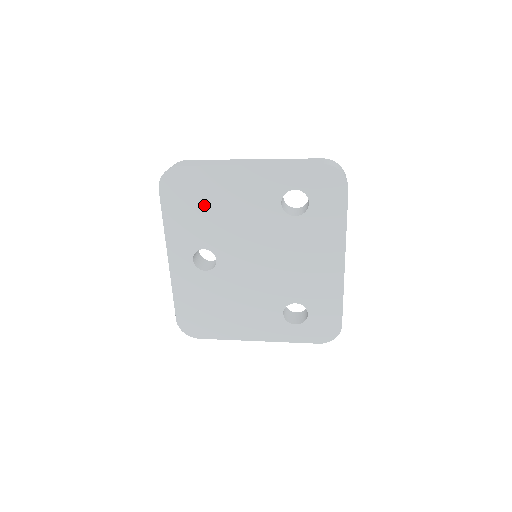
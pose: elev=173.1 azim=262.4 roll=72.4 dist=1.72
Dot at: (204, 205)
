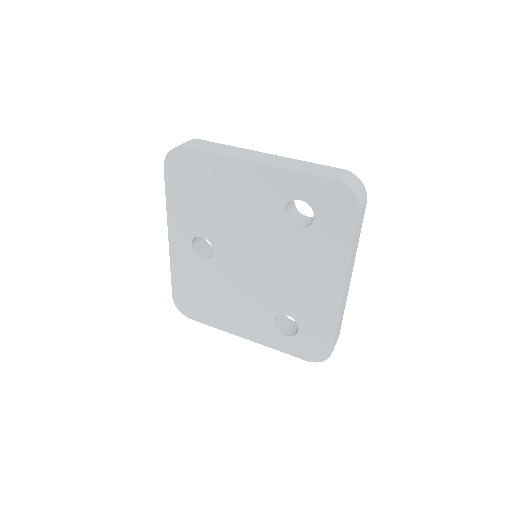
Dot at: (206, 193)
